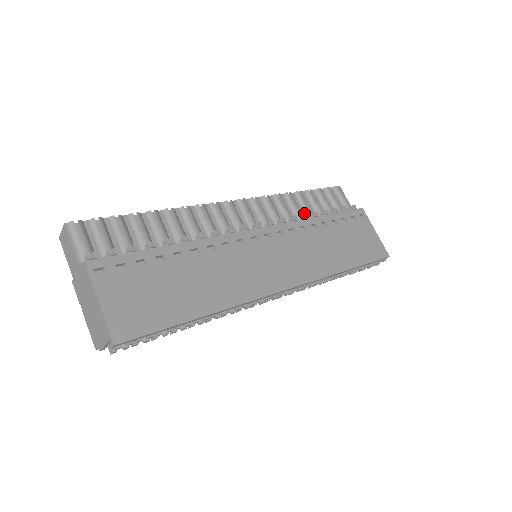
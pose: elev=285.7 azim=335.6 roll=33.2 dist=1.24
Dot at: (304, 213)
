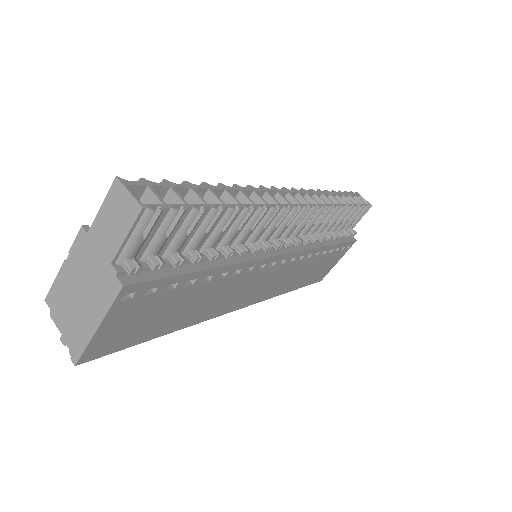
Dot at: (326, 227)
